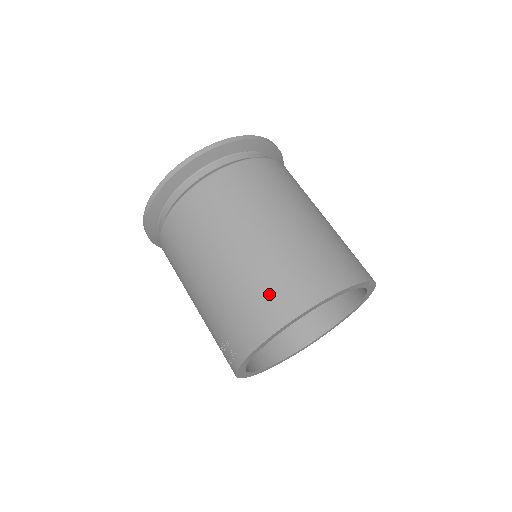
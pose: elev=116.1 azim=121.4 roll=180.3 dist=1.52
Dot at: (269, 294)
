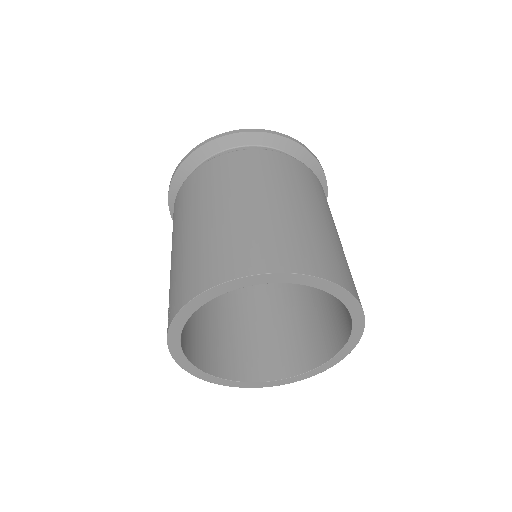
Dot at: (215, 256)
